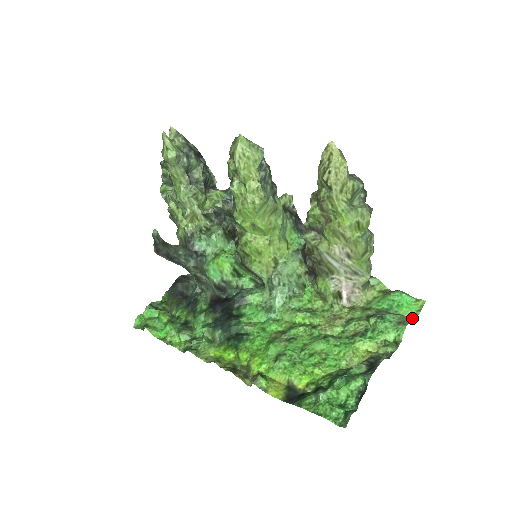
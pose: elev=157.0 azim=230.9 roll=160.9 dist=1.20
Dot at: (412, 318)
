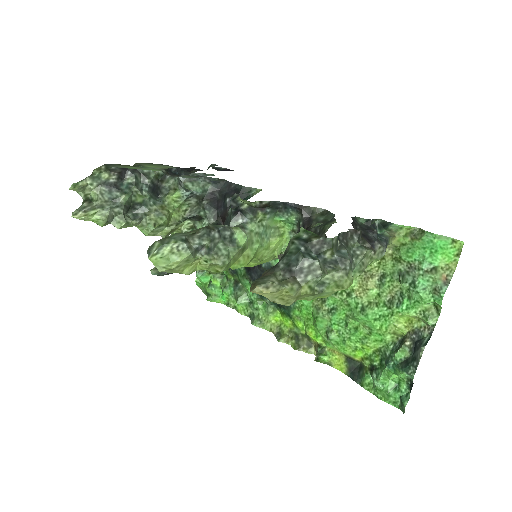
Dot at: (450, 271)
